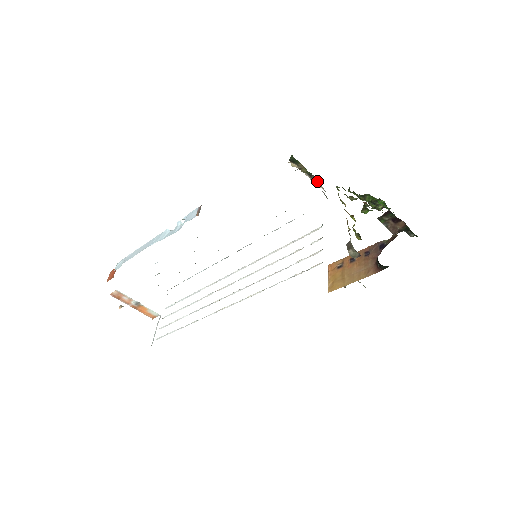
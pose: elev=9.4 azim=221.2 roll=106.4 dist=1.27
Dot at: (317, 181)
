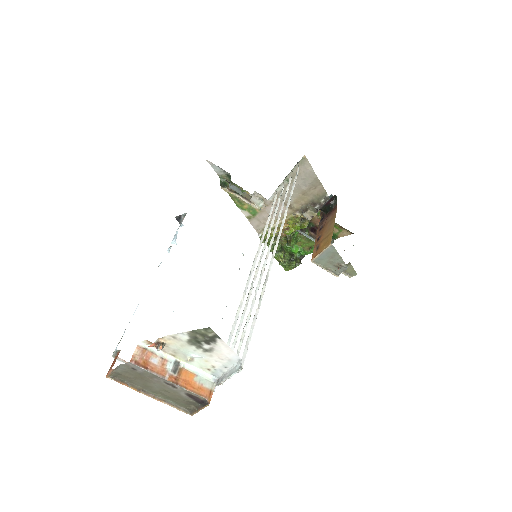
Dot at: (247, 199)
